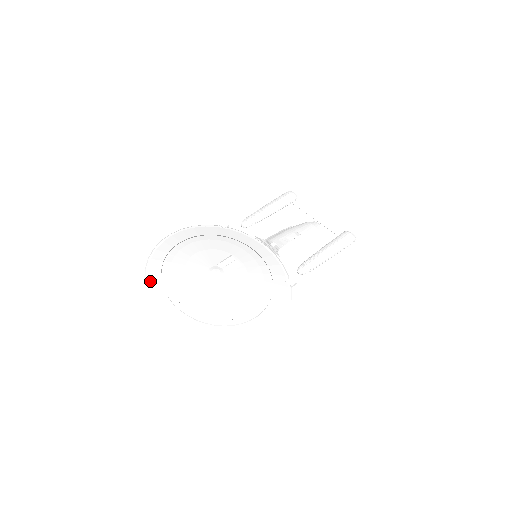
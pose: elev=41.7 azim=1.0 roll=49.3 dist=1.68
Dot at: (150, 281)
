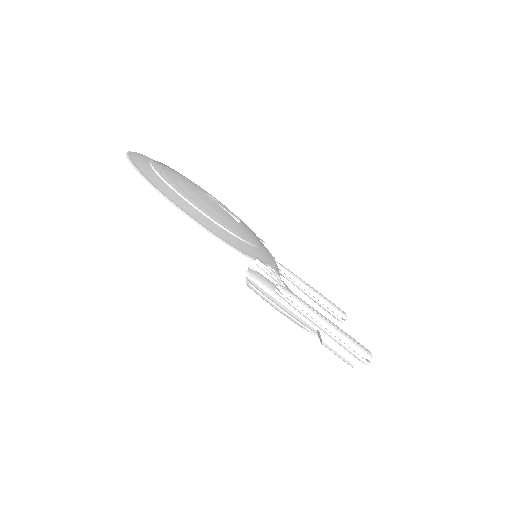
Dot at: occluded
